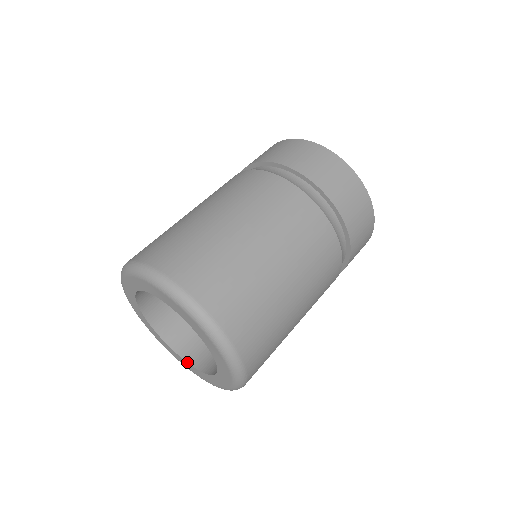
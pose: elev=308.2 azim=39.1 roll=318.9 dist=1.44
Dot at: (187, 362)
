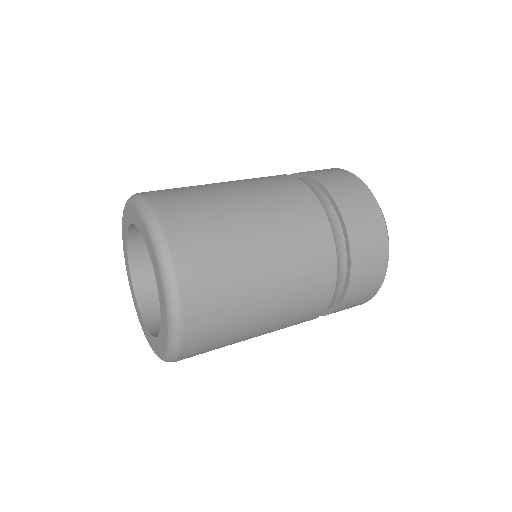
Dot at: (135, 295)
